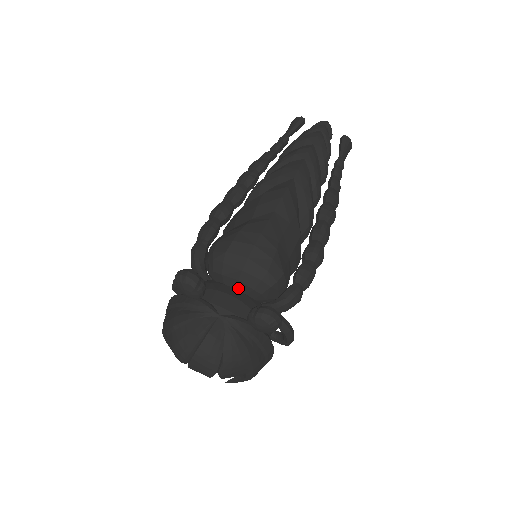
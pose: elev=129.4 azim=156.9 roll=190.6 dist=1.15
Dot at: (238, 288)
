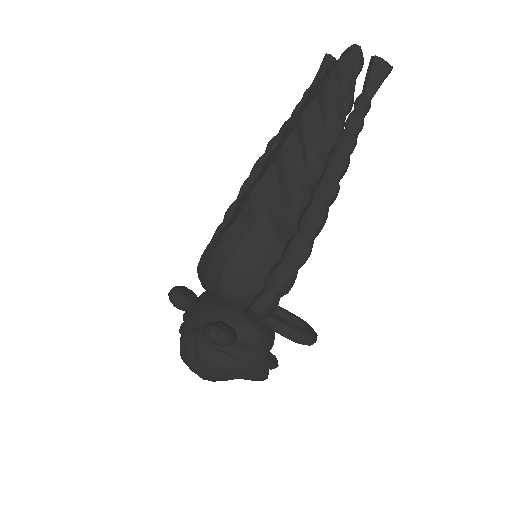
Dot at: occluded
